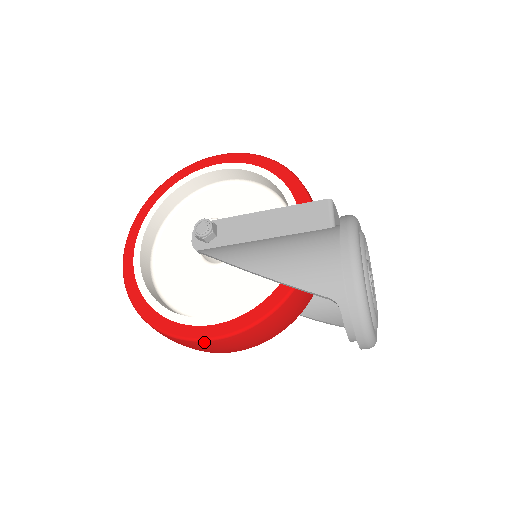
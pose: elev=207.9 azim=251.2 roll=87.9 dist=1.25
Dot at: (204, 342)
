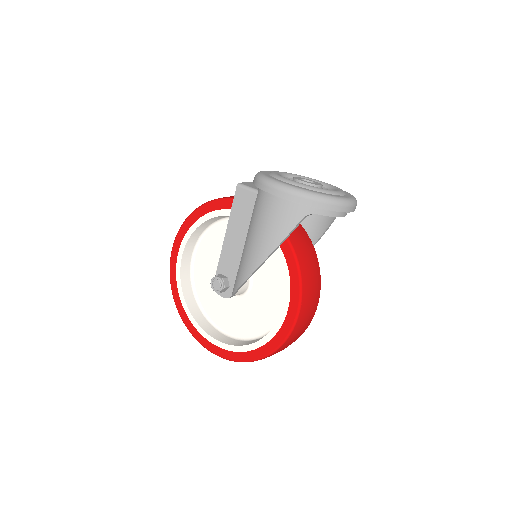
Dot at: (297, 322)
